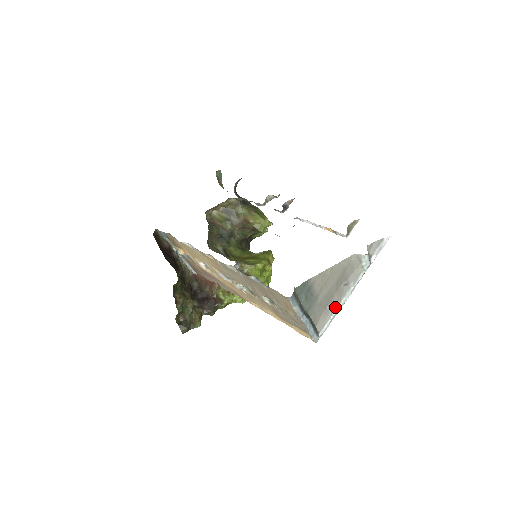
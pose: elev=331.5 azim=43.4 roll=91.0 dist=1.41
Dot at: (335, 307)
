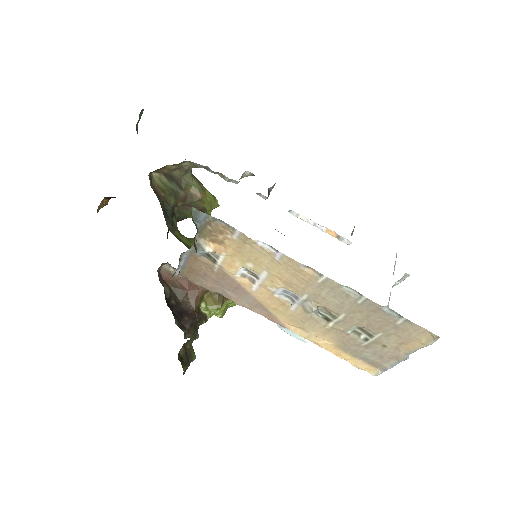
Dot at: occluded
